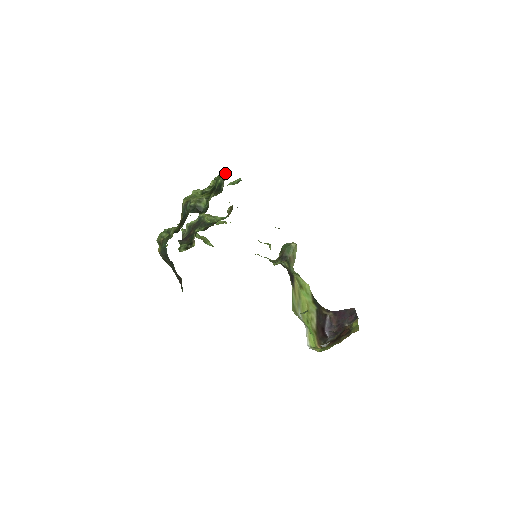
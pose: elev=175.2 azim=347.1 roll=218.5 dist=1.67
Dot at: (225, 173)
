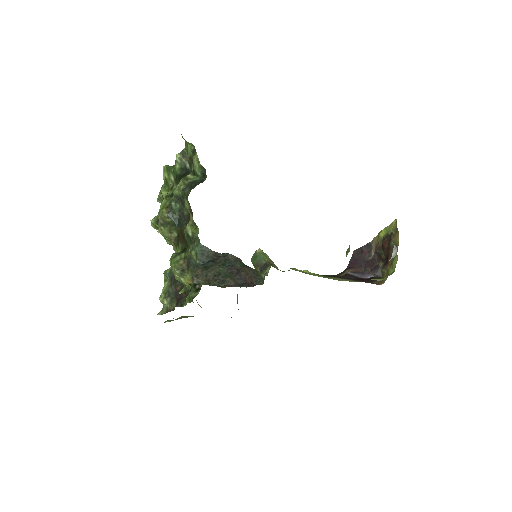
Dot at: (172, 166)
